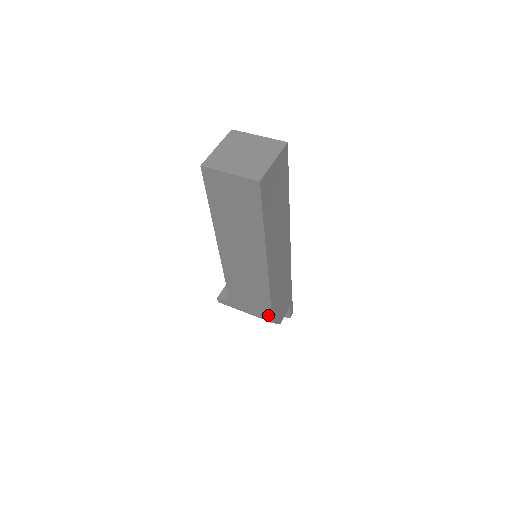
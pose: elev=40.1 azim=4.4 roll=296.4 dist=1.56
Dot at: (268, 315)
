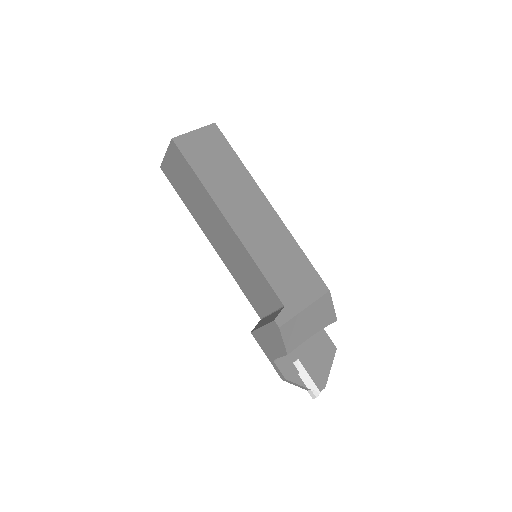
Dot at: (319, 282)
